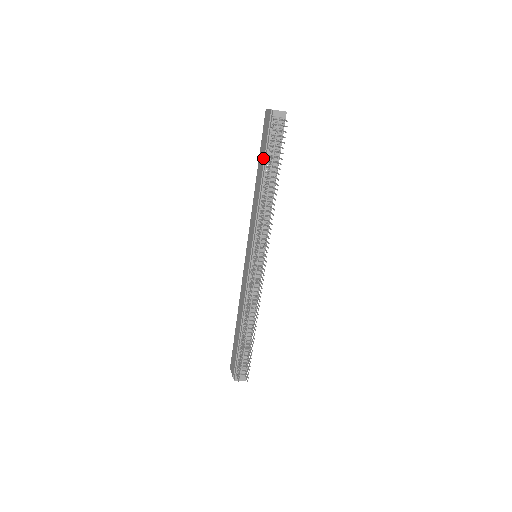
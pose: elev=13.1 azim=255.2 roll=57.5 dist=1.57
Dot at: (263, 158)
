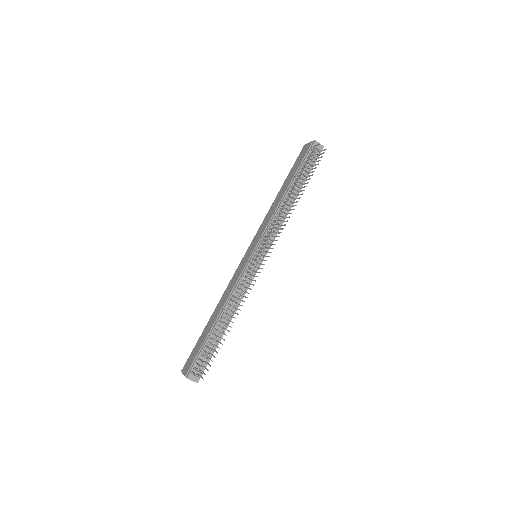
Dot at: (293, 174)
